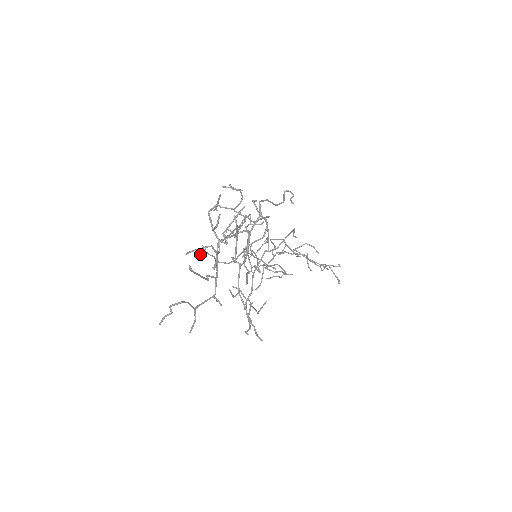
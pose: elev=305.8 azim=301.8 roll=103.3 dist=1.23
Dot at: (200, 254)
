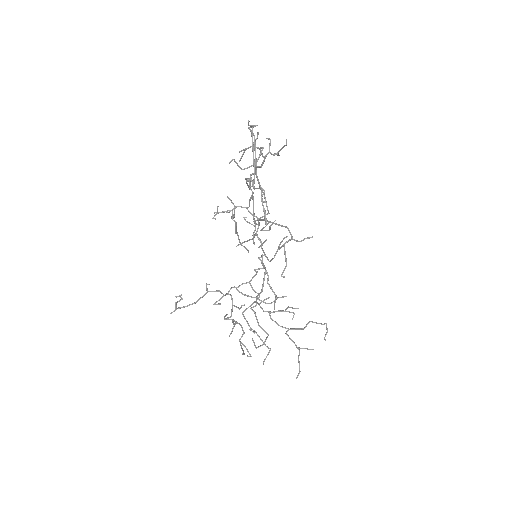
Dot at: (181, 295)
